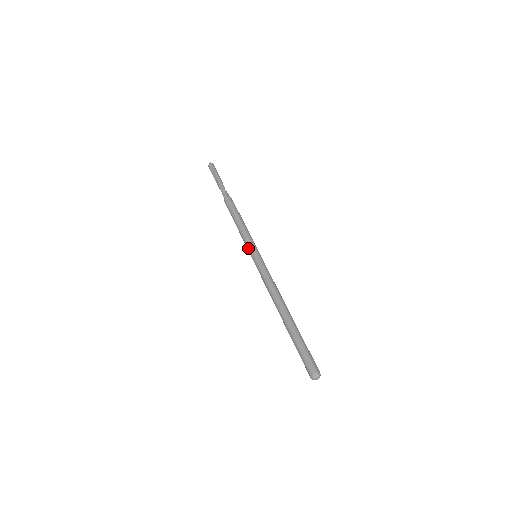
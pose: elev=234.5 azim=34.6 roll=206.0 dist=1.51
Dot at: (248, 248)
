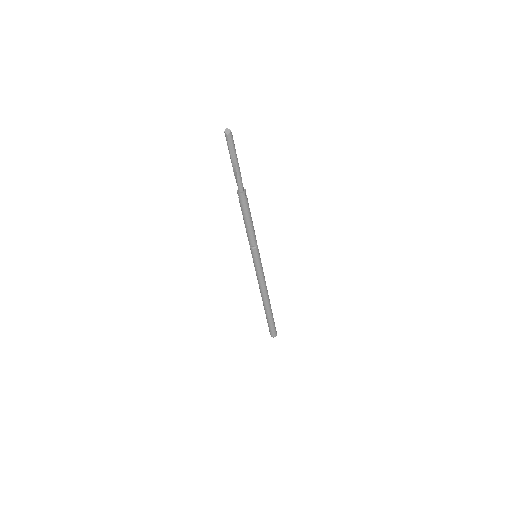
Dot at: (253, 251)
